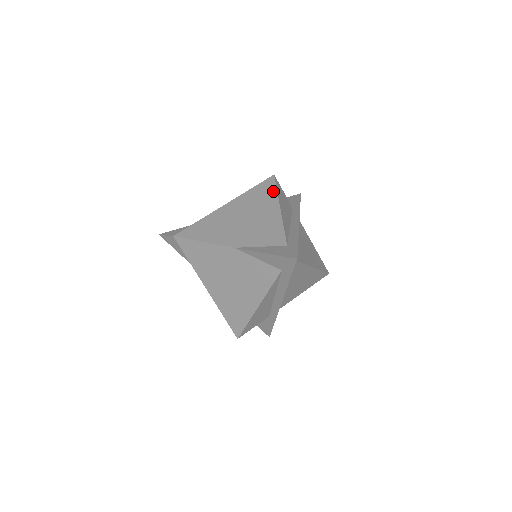
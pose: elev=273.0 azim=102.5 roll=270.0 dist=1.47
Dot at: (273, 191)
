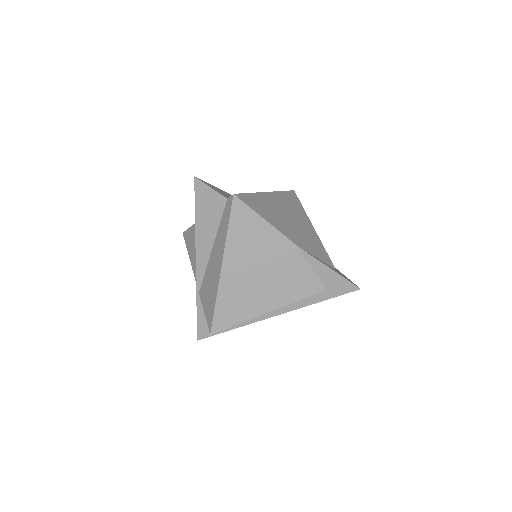
Dot at: (302, 207)
